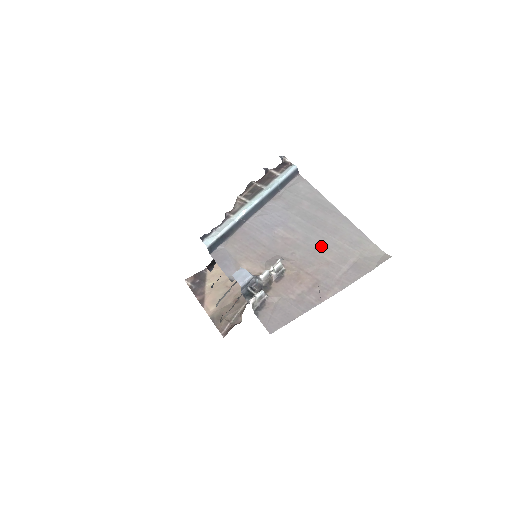
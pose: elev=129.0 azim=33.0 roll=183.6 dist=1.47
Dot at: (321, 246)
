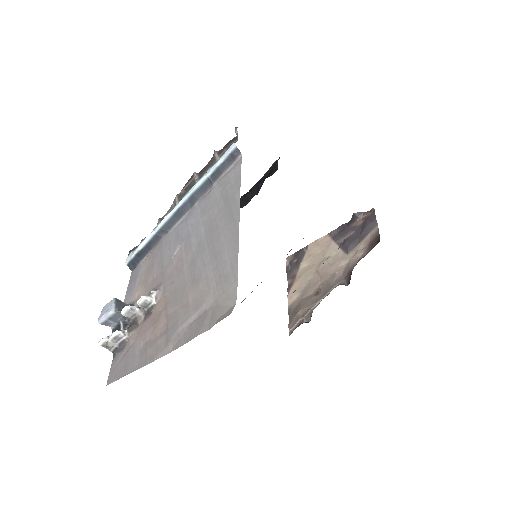
Dot at: (195, 277)
